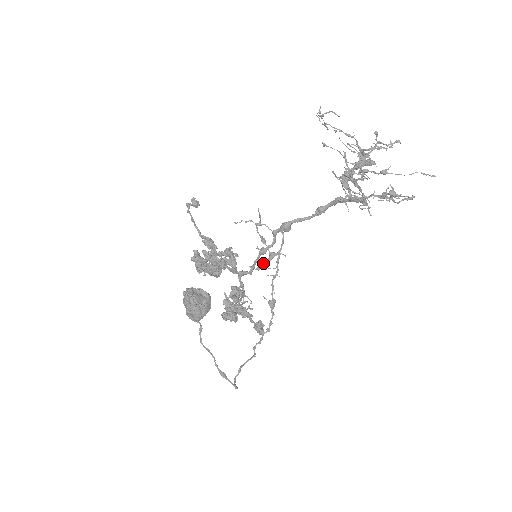
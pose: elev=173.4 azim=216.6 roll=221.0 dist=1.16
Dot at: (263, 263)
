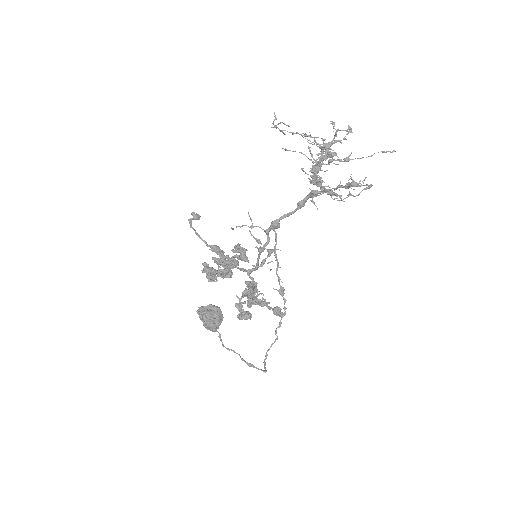
Dot at: (264, 260)
